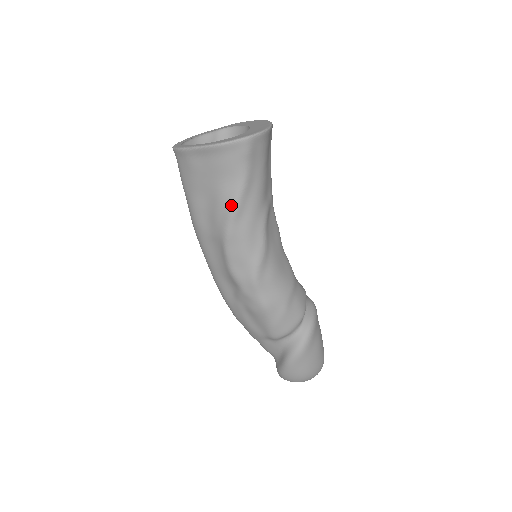
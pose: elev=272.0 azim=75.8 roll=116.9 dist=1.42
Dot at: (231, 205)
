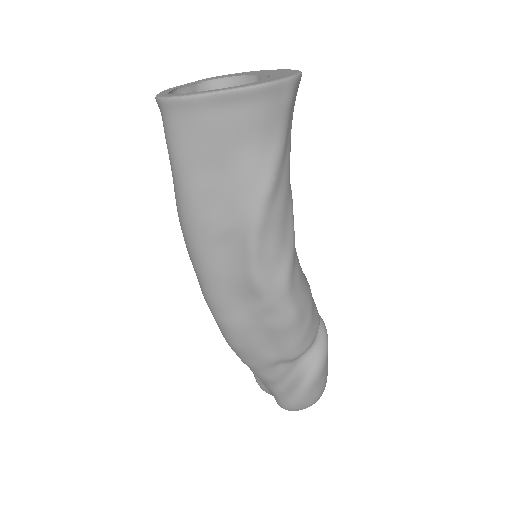
Dot at: (267, 178)
